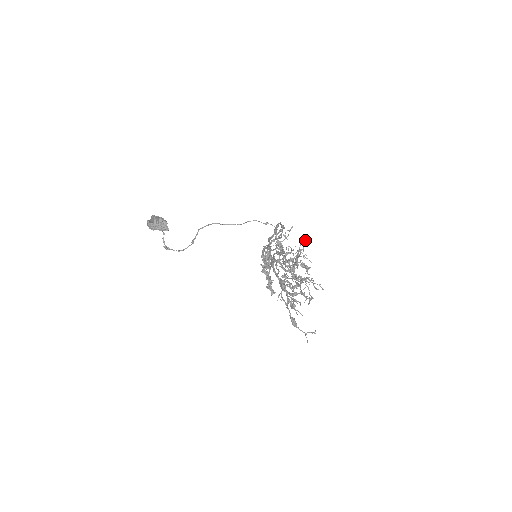
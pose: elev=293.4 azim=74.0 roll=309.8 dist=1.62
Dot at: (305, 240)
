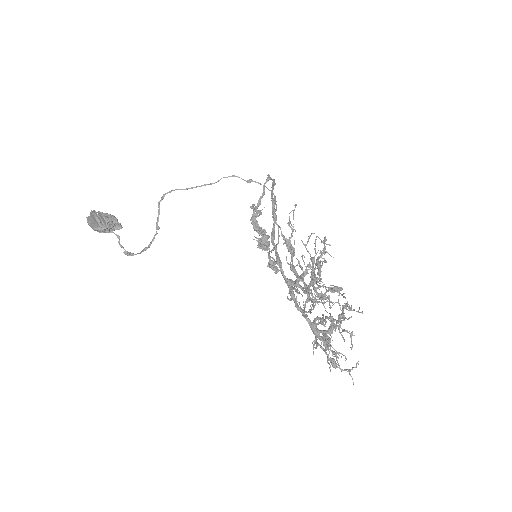
Dot at: (325, 241)
